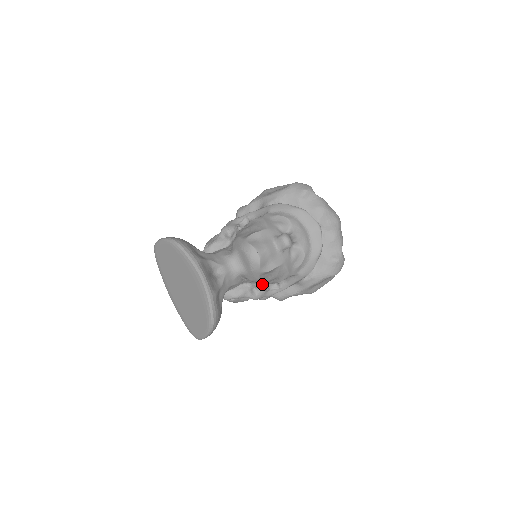
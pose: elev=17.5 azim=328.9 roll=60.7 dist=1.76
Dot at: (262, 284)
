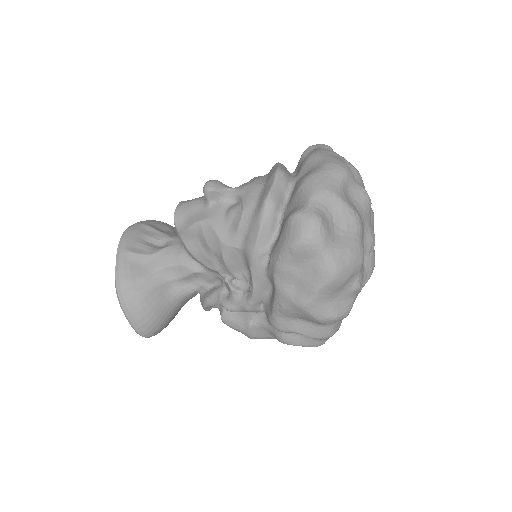
Dot at: (221, 275)
